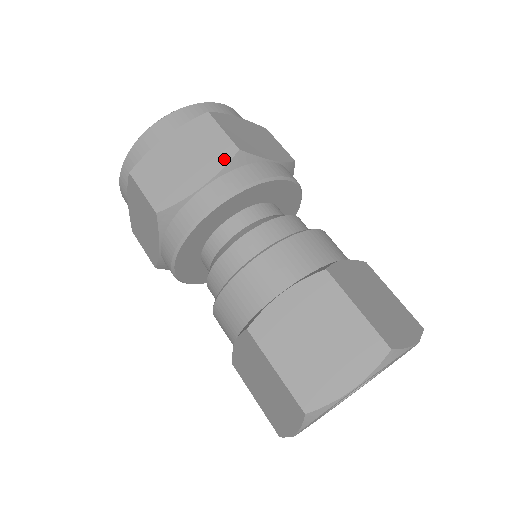
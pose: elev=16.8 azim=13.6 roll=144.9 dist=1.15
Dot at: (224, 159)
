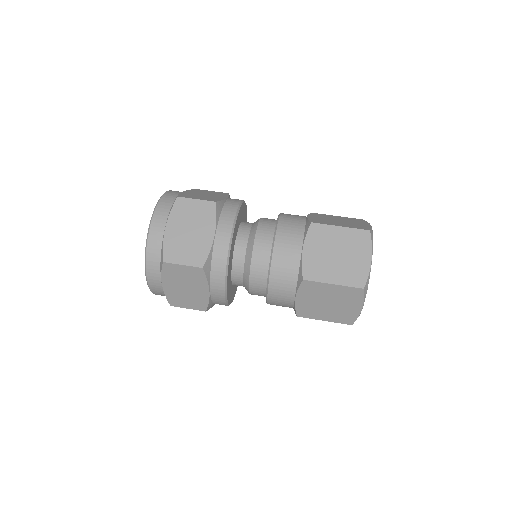
Dot at: (226, 194)
